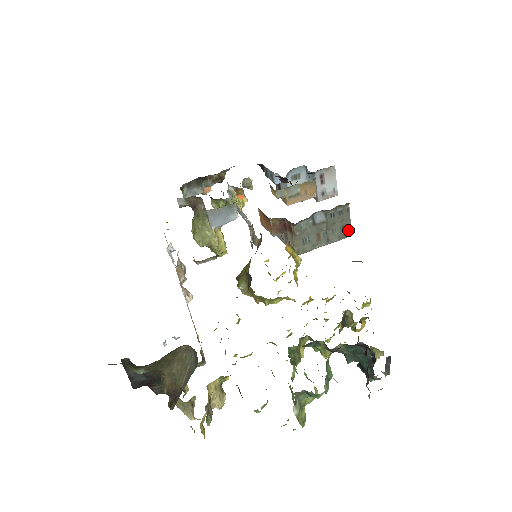
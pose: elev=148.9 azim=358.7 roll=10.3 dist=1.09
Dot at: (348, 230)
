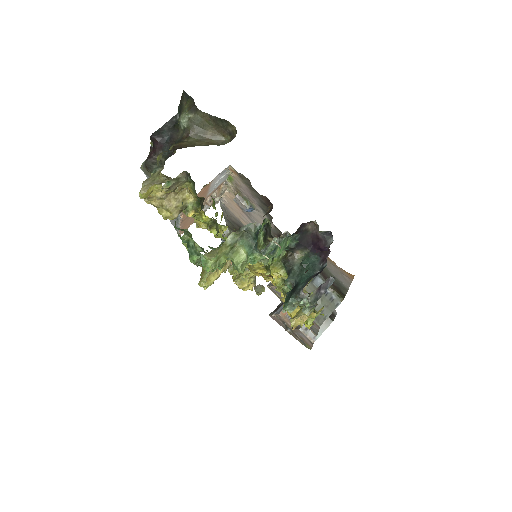
Dot at: (322, 319)
